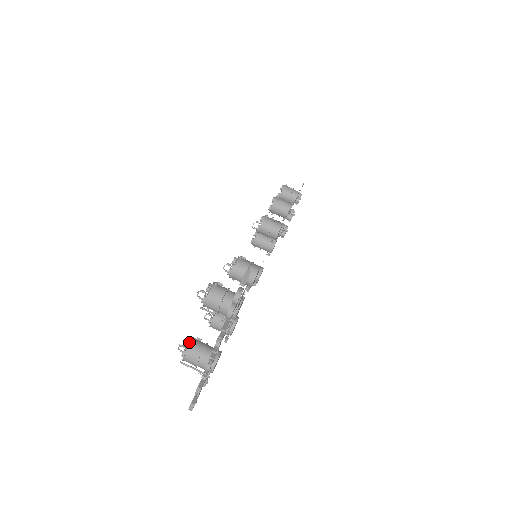
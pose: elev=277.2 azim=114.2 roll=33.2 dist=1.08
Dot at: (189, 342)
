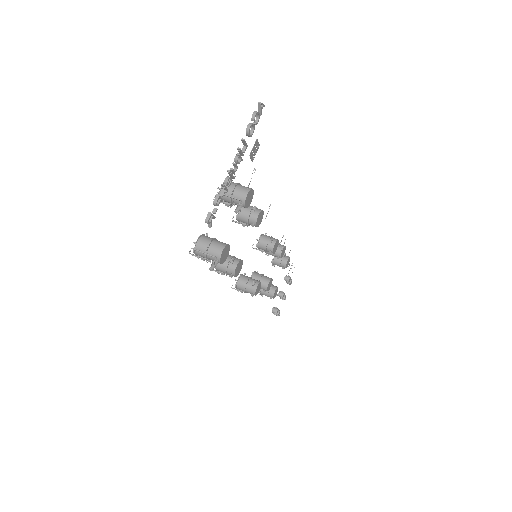
Dot at: (202, 235)
